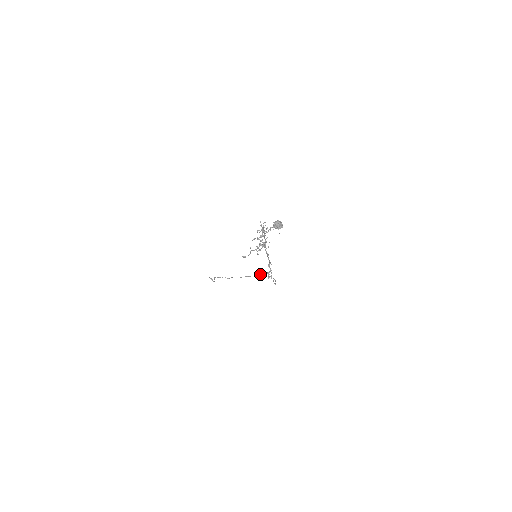
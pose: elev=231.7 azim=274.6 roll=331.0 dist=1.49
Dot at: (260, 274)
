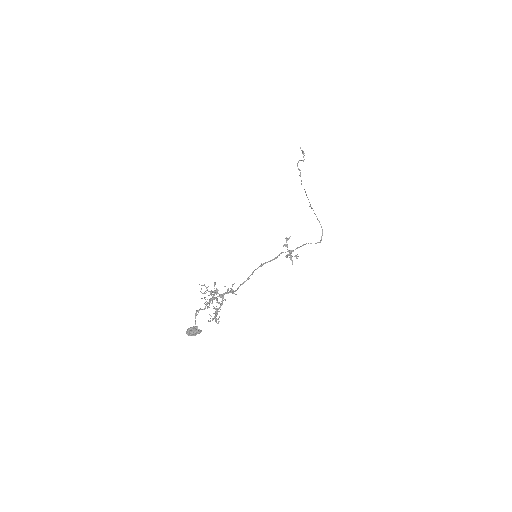
Dot at: (311, 207)
